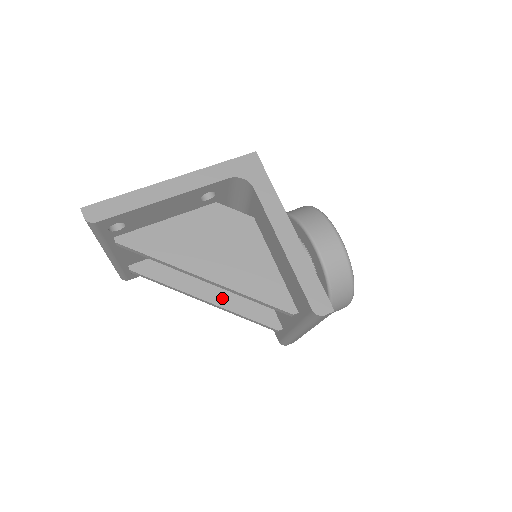
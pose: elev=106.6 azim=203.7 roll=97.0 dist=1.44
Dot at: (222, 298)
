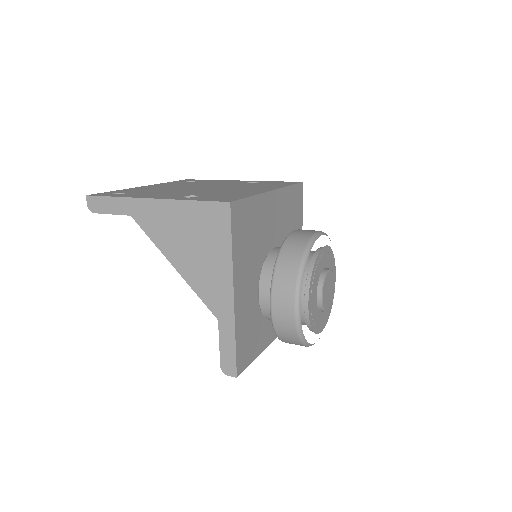
Dot at: occluded
